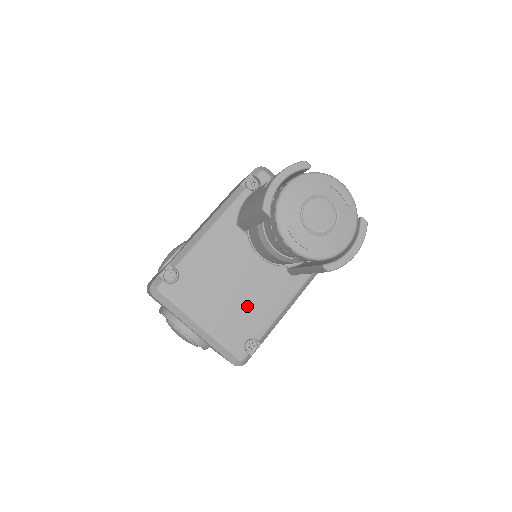
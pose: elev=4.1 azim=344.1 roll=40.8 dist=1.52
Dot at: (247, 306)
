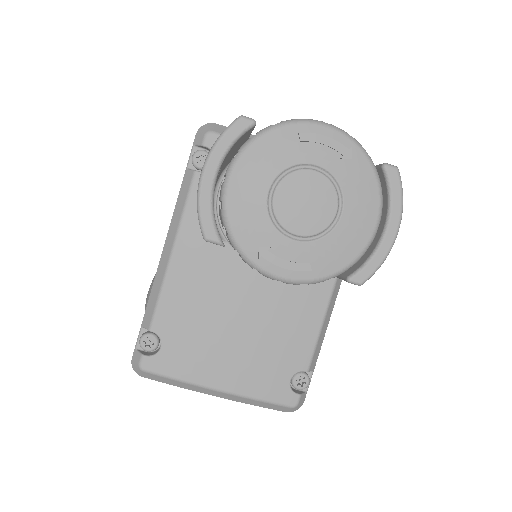
Dot at: (271, 336)
